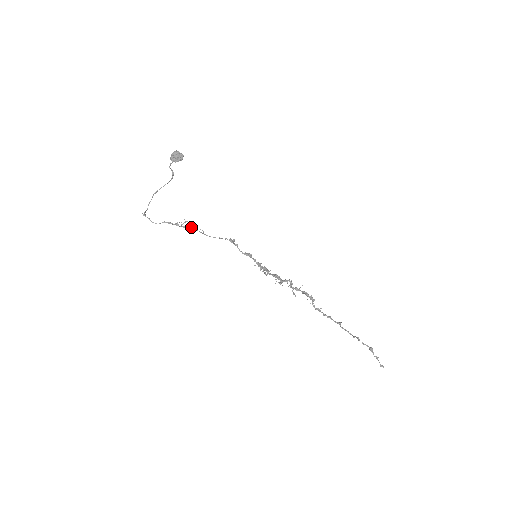
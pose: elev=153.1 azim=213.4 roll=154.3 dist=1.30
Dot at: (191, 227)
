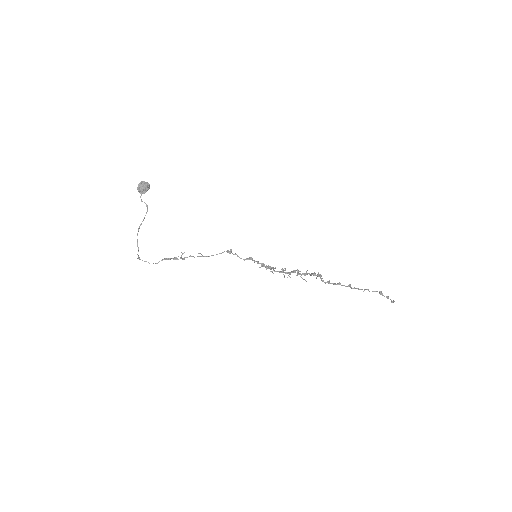
Dot at: (190, 256)
